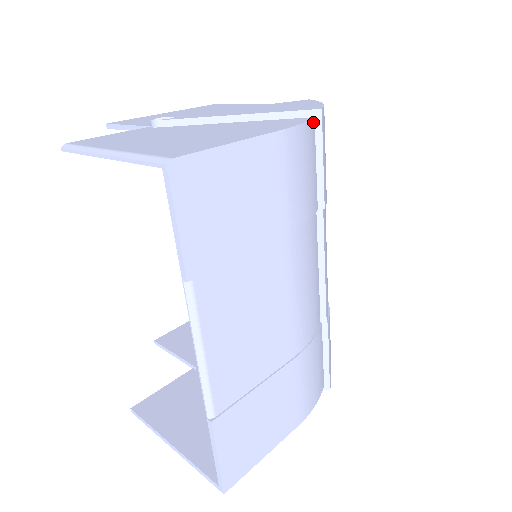
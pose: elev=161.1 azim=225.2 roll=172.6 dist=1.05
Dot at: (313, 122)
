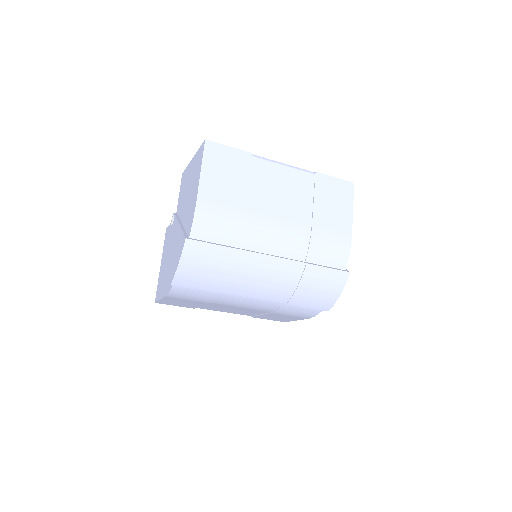
Dot at: occluded
